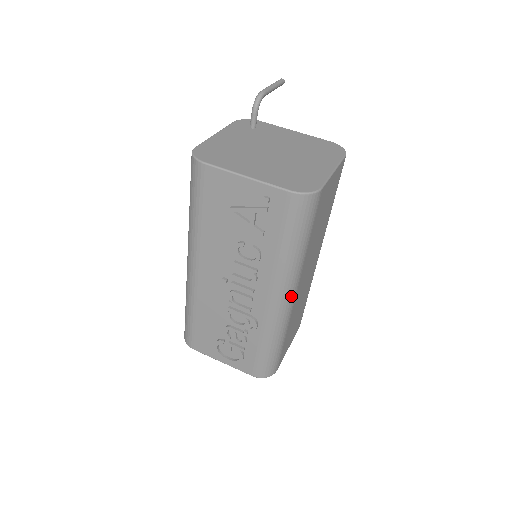
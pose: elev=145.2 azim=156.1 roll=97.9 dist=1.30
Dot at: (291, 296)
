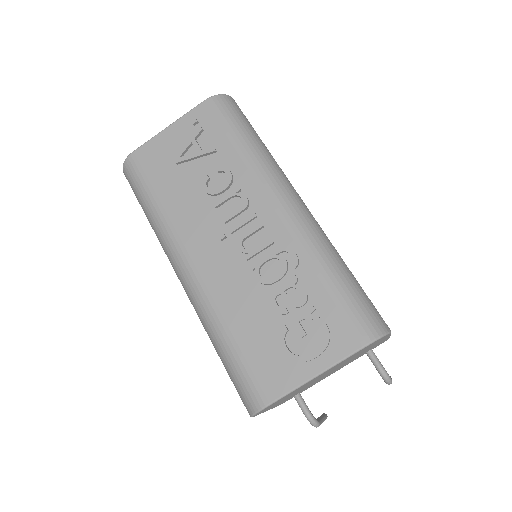
Dot at: (296, 197)
